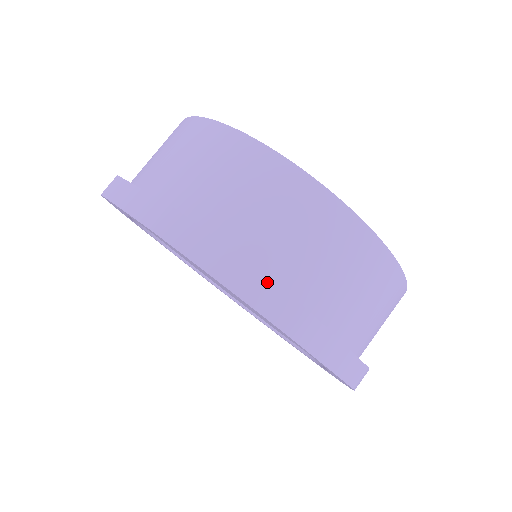
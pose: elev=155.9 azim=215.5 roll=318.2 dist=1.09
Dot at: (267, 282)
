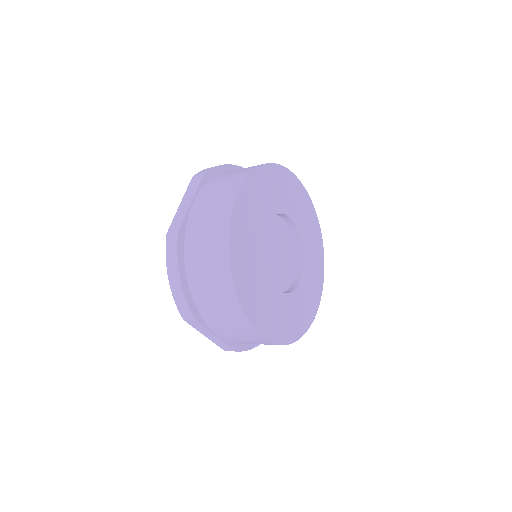
Dot at: (183, 297)
